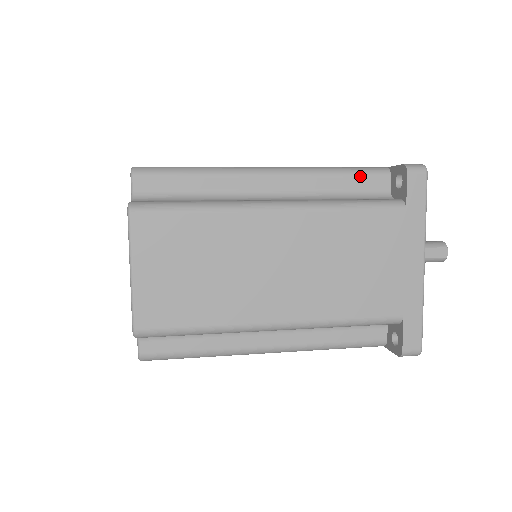
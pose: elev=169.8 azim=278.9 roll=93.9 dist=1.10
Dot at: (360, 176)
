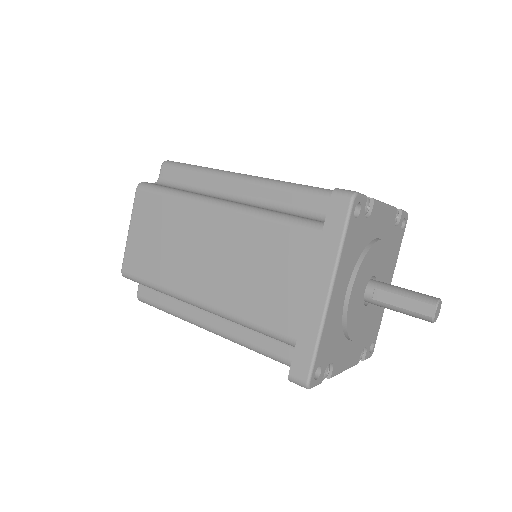
Dot at: (314, 196)
